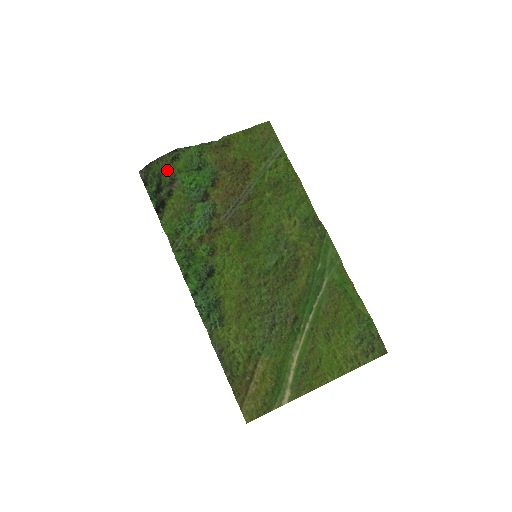
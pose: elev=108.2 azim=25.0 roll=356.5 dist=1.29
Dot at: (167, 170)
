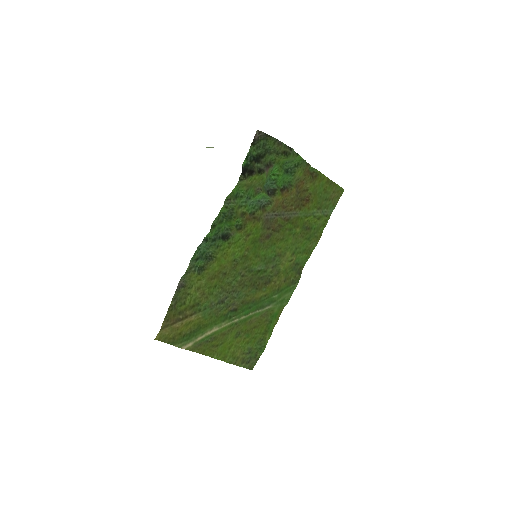
Dot at: (274, 154)
